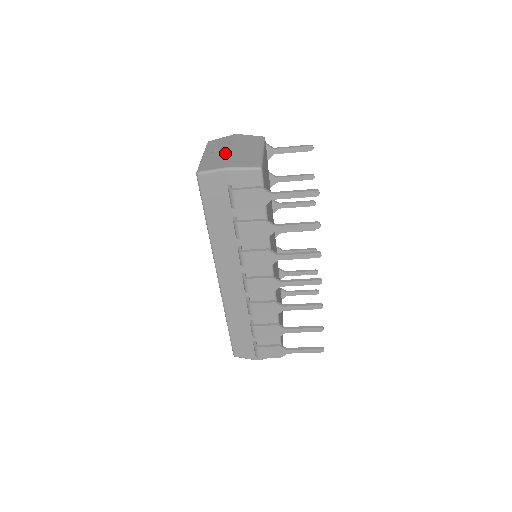
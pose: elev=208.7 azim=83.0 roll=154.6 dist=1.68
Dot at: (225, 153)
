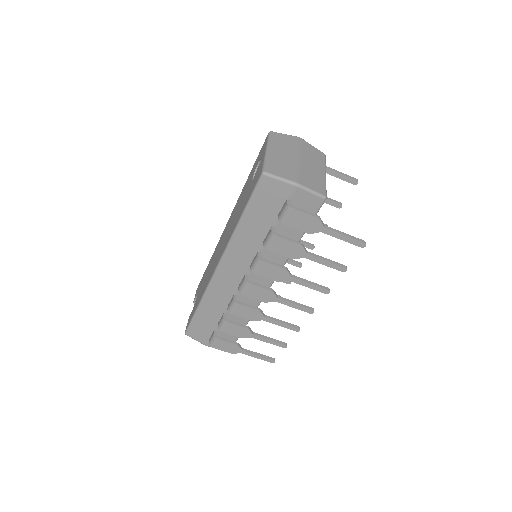
Dot at: (292, 160)
